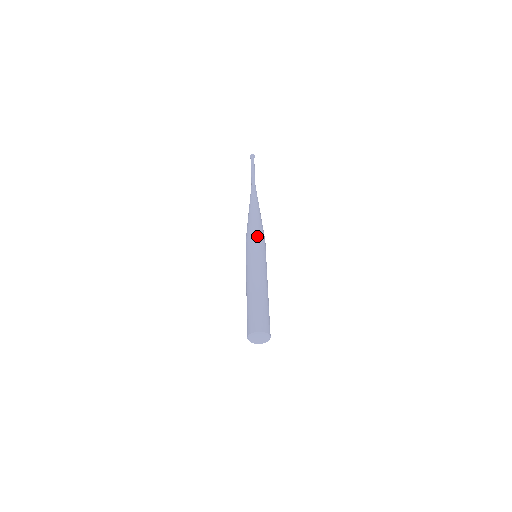
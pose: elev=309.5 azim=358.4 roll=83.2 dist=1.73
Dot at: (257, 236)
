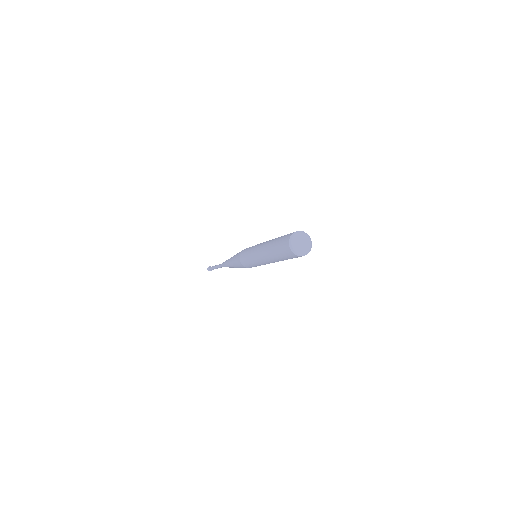
Dot at: (242, 250)
